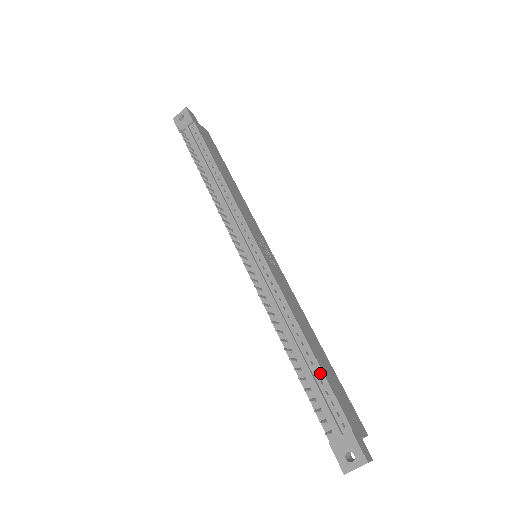
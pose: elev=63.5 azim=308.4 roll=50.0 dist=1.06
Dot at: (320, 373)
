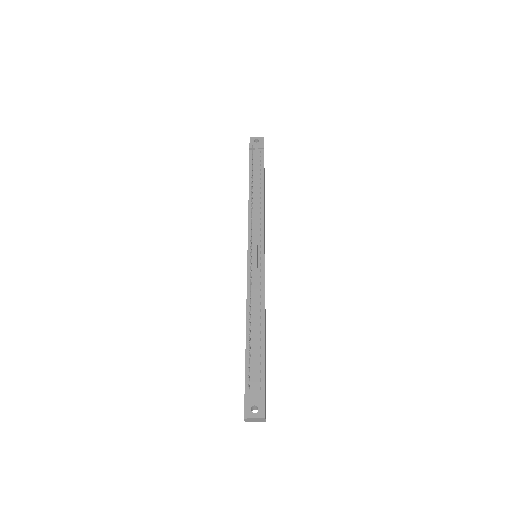
Dot at: (263, 349)
